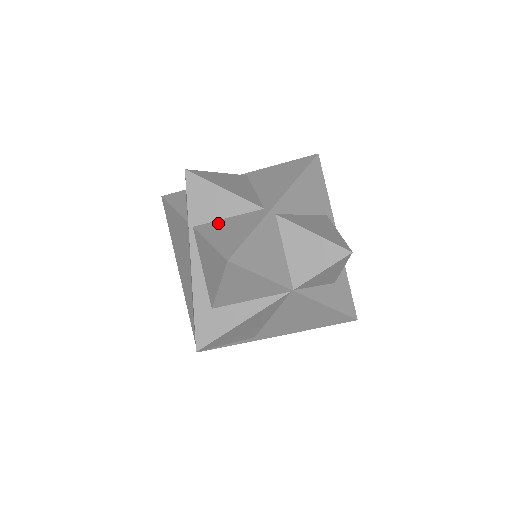
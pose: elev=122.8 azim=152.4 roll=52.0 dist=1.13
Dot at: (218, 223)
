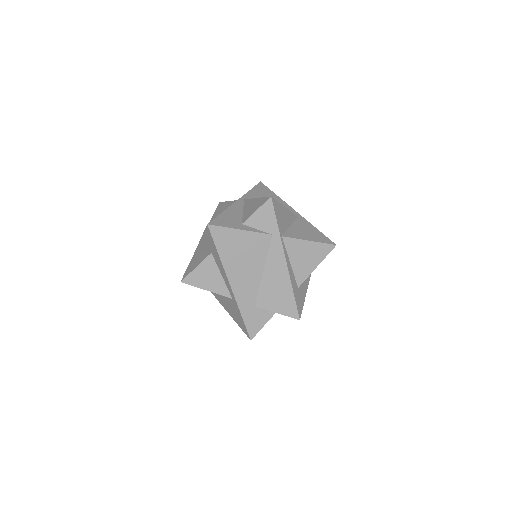
Dot at: (292, 230)
